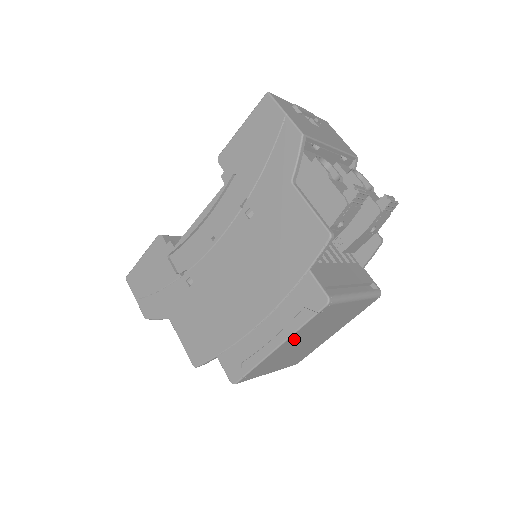
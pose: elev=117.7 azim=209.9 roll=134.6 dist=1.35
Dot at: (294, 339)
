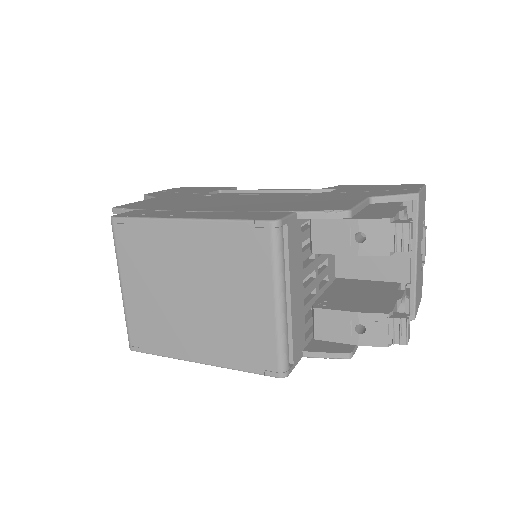
Dot at: (199, 240)
